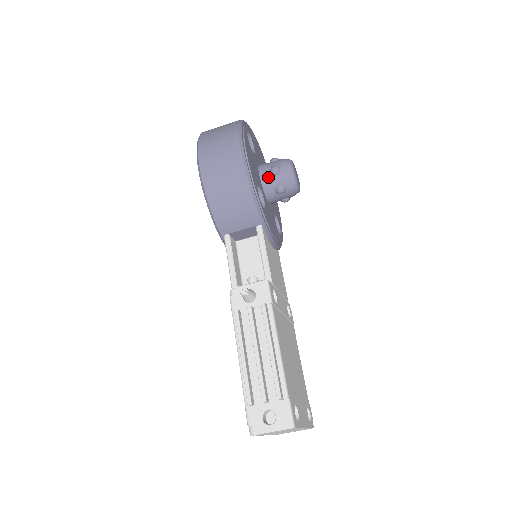
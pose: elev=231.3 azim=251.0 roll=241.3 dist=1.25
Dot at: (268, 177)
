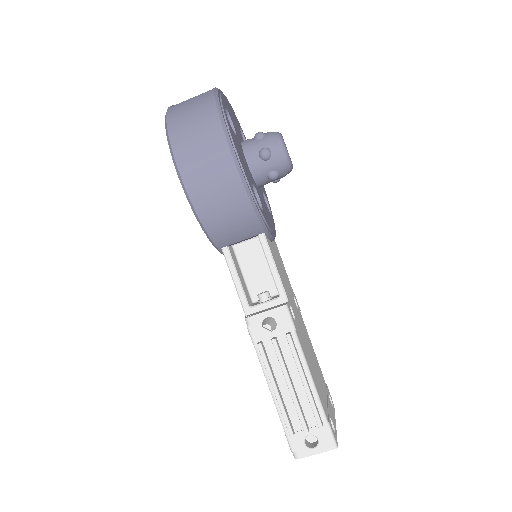
Dot at: (258, 164)
